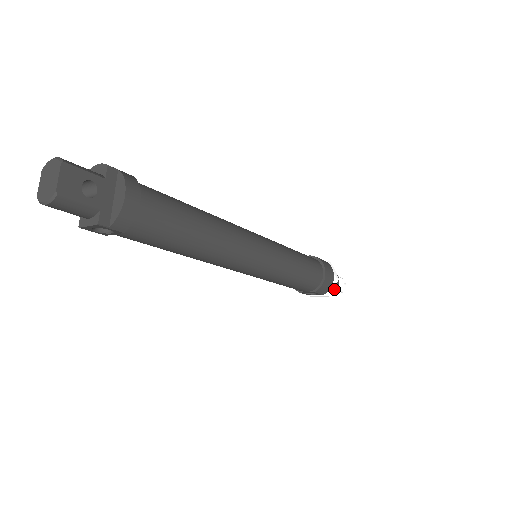
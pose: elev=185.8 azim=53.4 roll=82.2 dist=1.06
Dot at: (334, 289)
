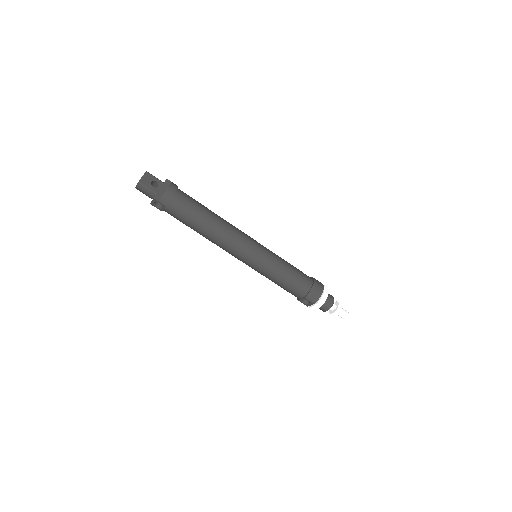
Dot at: (329, 306)
